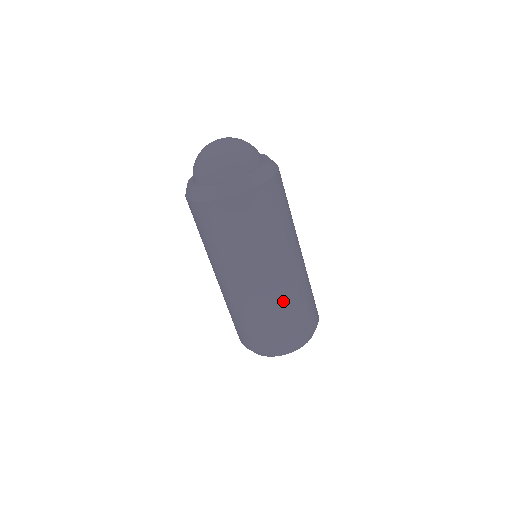
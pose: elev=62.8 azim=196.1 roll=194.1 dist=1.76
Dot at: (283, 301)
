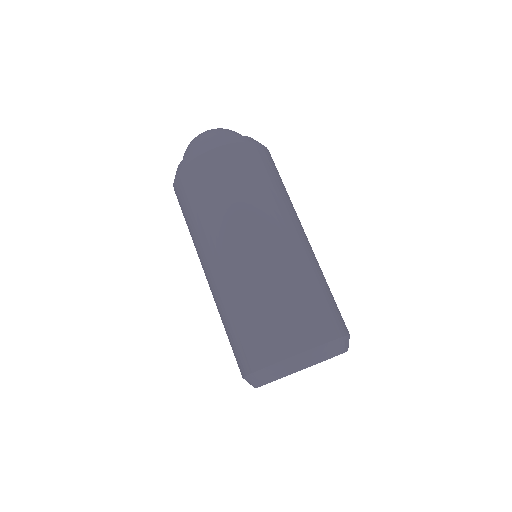
Dot at: (253, 288)
